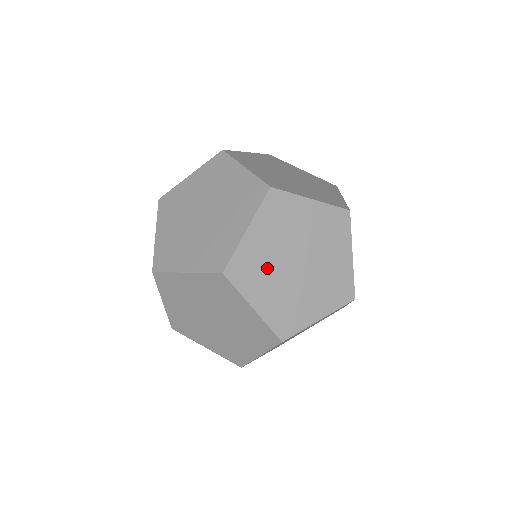
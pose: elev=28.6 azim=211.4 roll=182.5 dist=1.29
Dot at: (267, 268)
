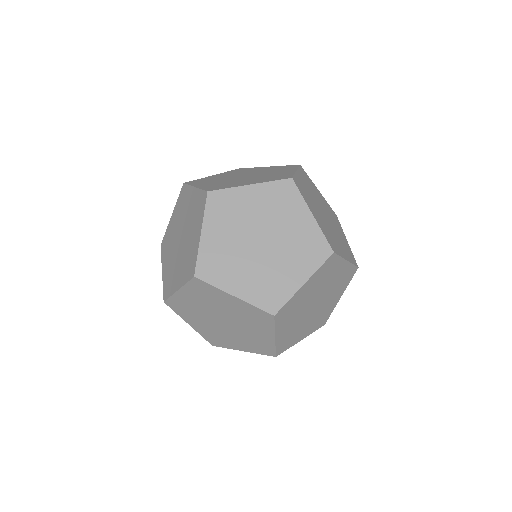
Dot at: (237, 220)
